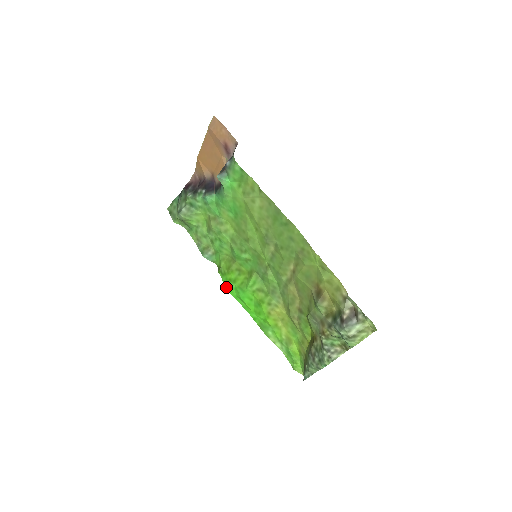
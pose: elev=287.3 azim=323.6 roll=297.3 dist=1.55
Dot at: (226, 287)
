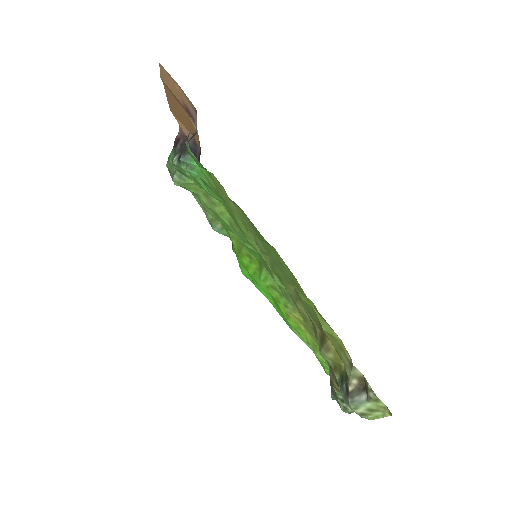
Dot at: (241, 270)
